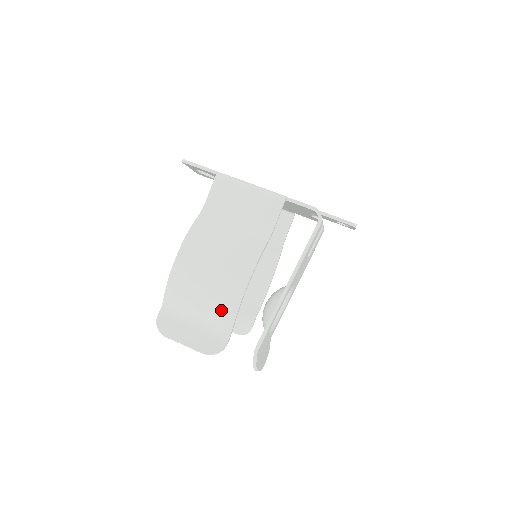
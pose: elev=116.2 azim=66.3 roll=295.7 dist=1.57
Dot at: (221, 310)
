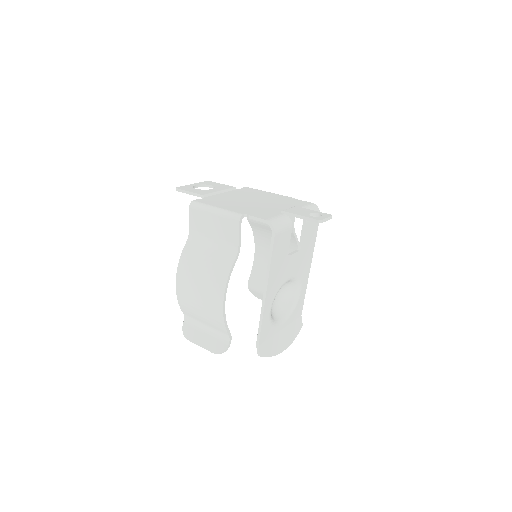
Dot at: (215, 321)
